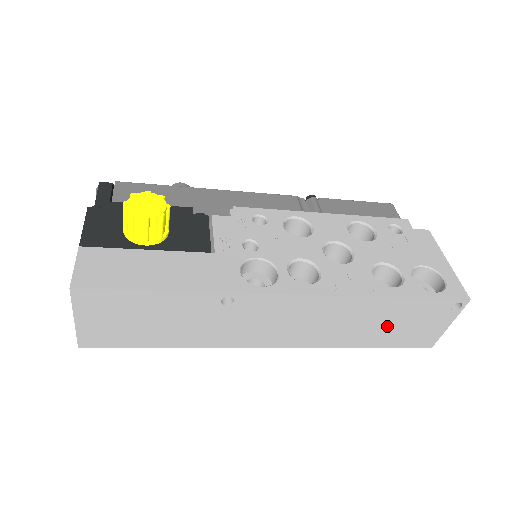
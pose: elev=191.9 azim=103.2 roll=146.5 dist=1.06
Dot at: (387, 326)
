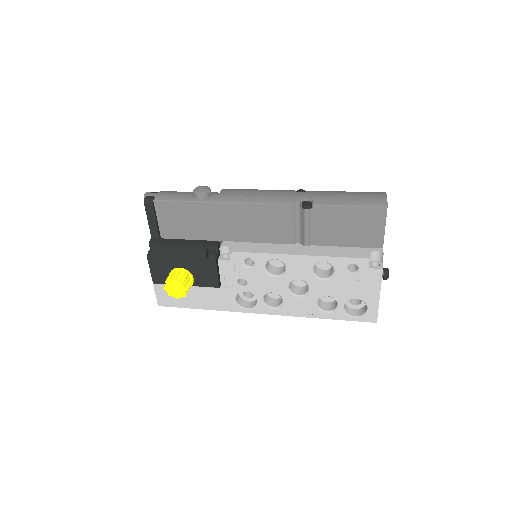
Dot at: occluded
